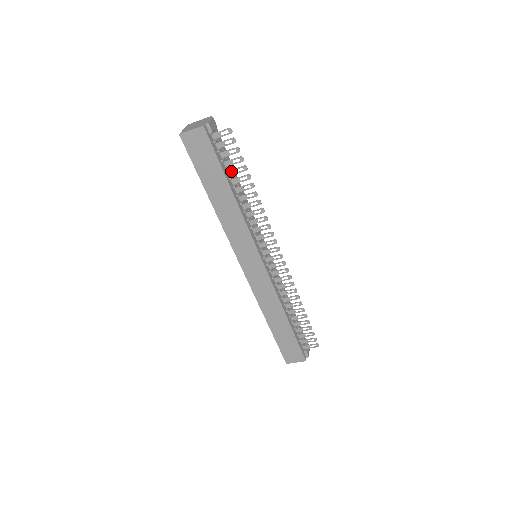
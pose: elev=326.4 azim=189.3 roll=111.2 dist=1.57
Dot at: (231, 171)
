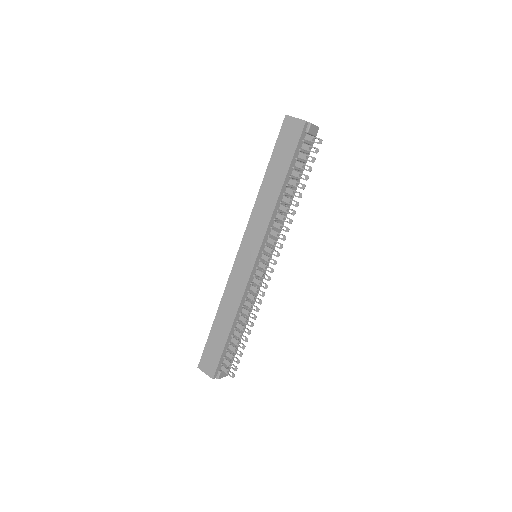
Dot at: (296, 172)
